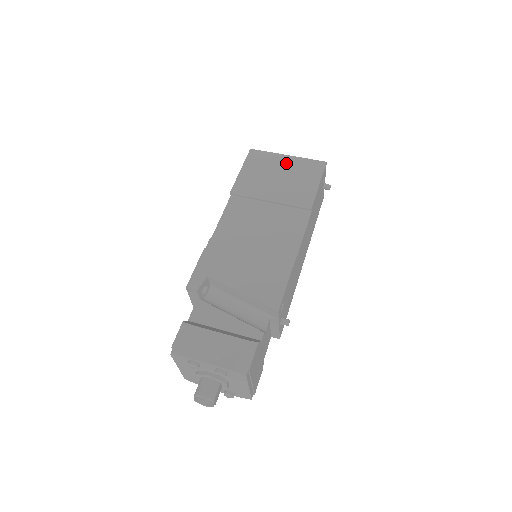
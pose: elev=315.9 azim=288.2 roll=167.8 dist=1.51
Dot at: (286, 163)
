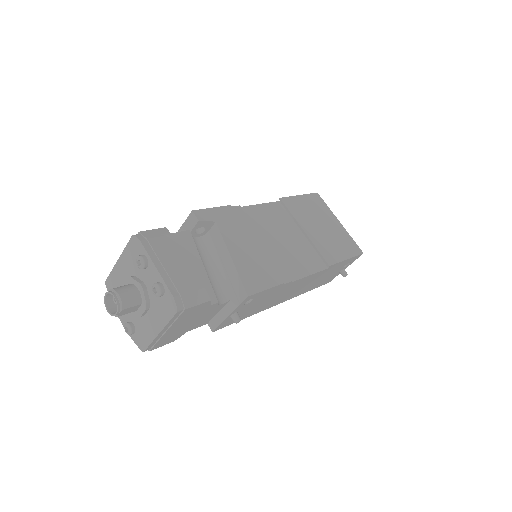
Dot at: (335, 224)
